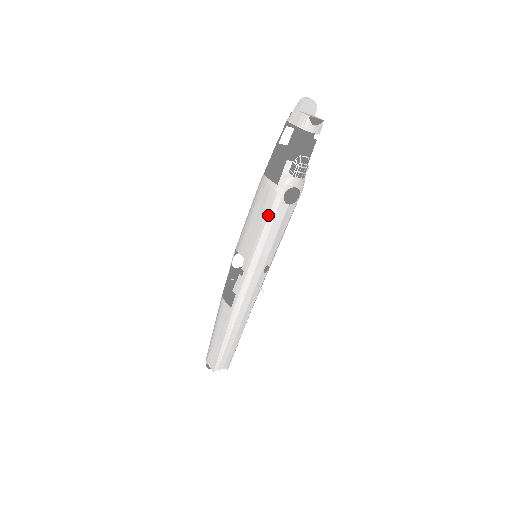
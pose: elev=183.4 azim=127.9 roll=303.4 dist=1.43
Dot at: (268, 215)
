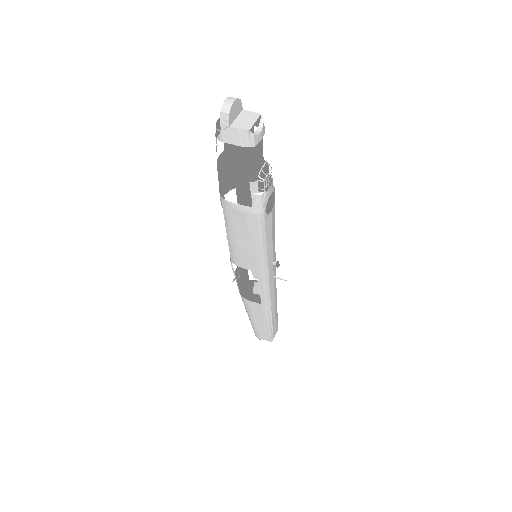
Dot at: (258, 234)
